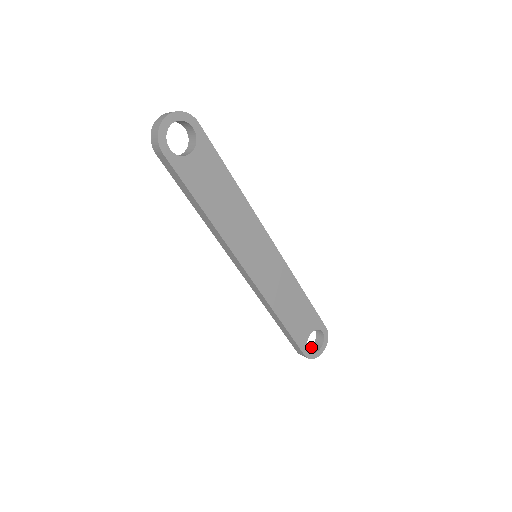
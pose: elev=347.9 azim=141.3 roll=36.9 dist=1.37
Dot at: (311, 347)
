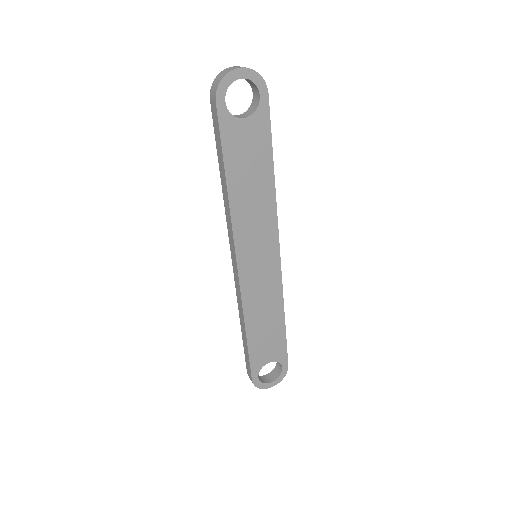
Dot at: (264, 376)
